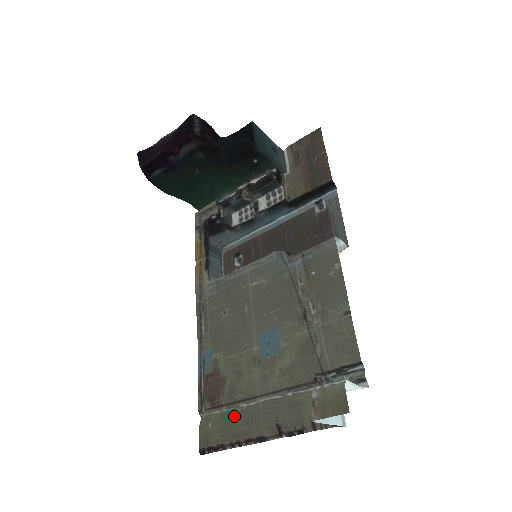
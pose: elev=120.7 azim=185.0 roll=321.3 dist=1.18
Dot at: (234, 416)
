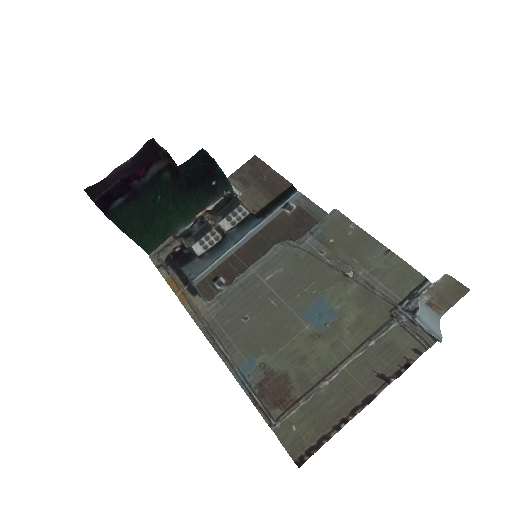
Dot at: (320, 400)
